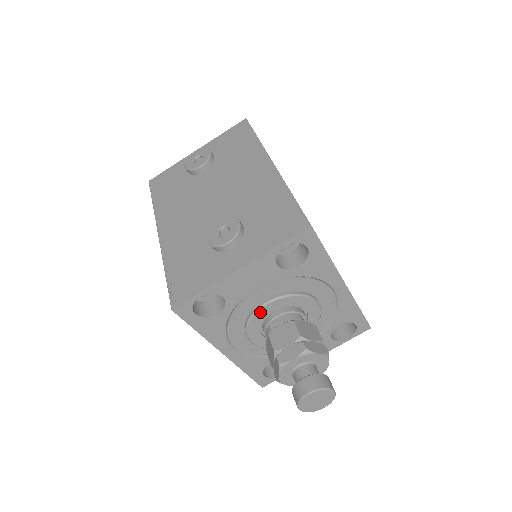
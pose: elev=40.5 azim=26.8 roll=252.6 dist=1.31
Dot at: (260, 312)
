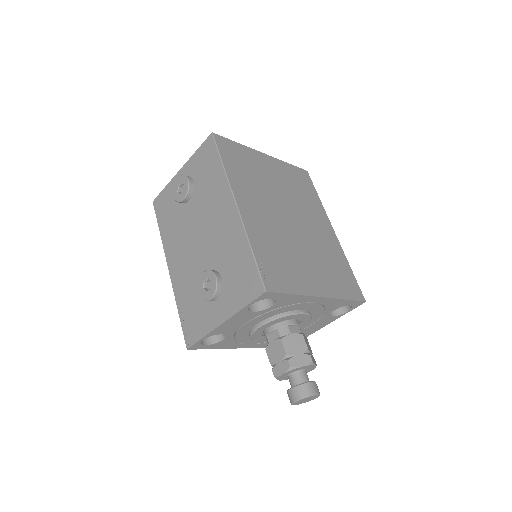
Dot at: (256, 332)
